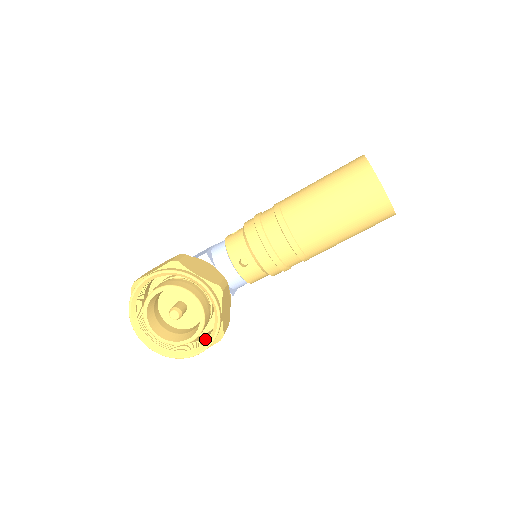
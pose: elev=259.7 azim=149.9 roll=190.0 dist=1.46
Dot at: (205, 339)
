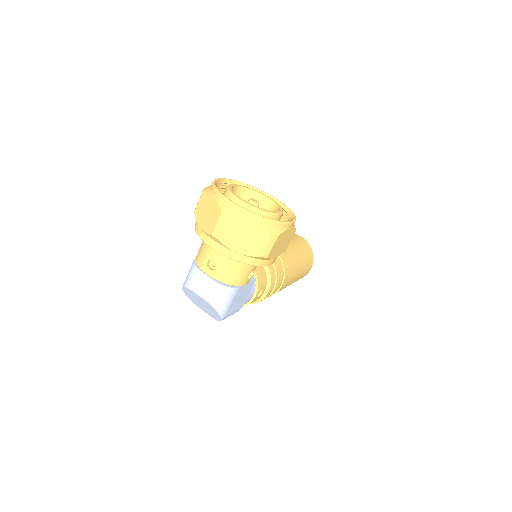
Dot at: occluded
